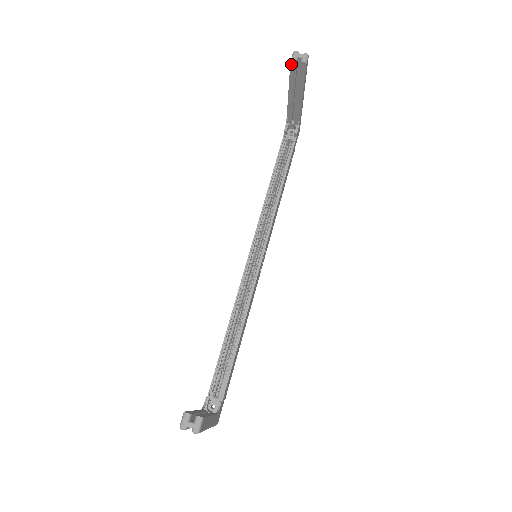
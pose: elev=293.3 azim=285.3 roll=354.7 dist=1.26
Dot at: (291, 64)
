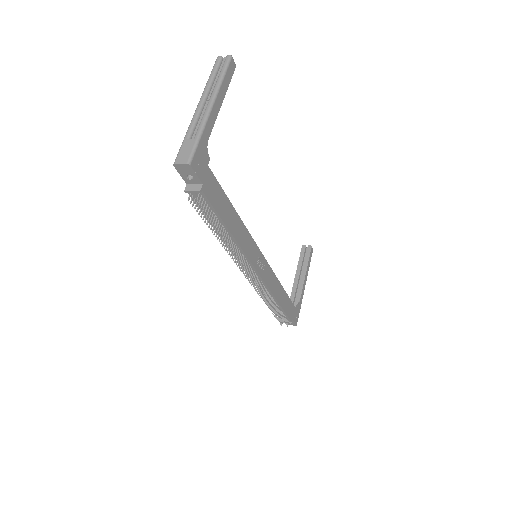
Dot at: (302, 248)
